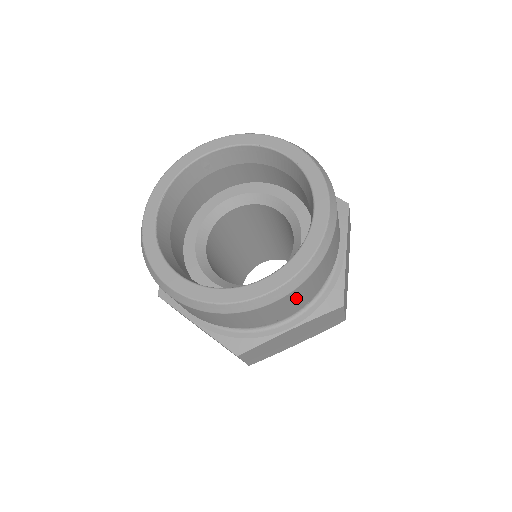
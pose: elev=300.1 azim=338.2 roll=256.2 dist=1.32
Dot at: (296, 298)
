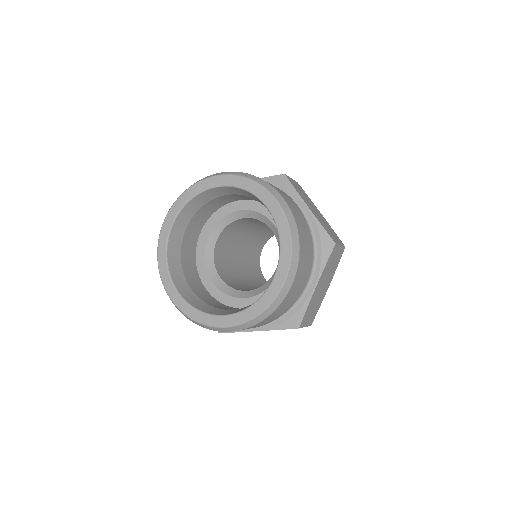
Dot at: (303, 268)
